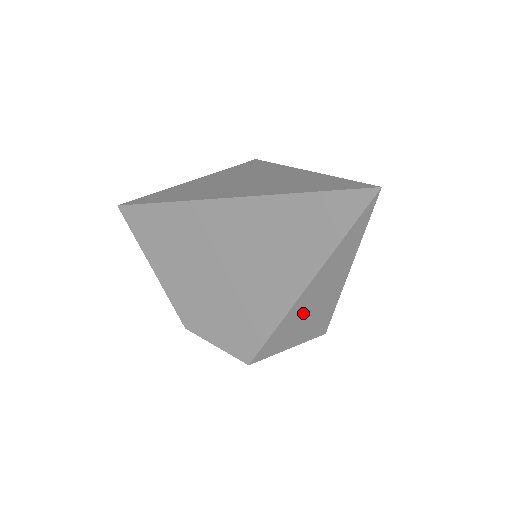
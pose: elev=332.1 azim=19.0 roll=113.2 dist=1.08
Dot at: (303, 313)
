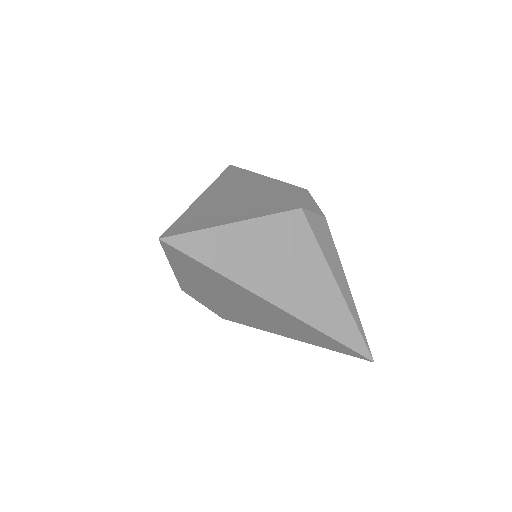
Dot at: occluded
